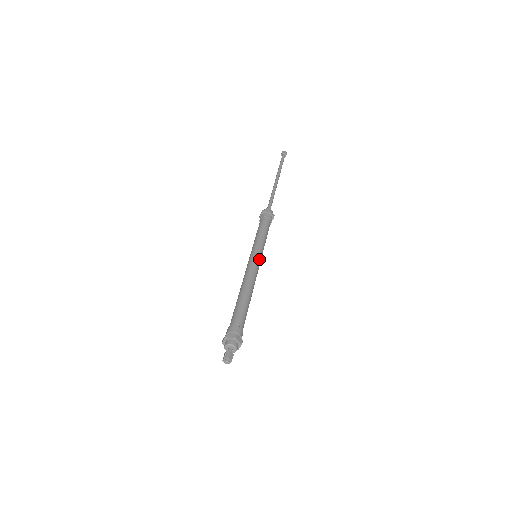
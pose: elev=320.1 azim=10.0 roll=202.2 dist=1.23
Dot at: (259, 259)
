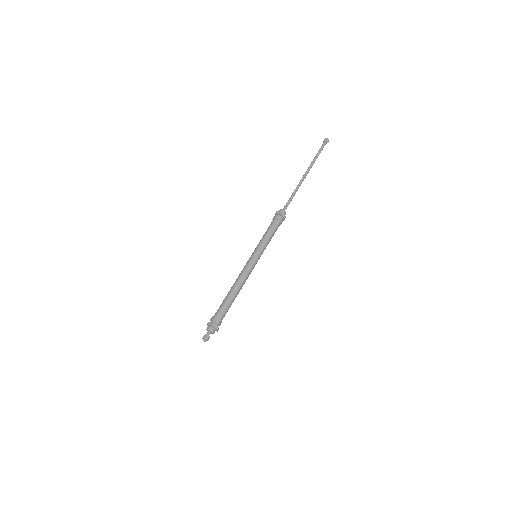
Dot at: occluded
